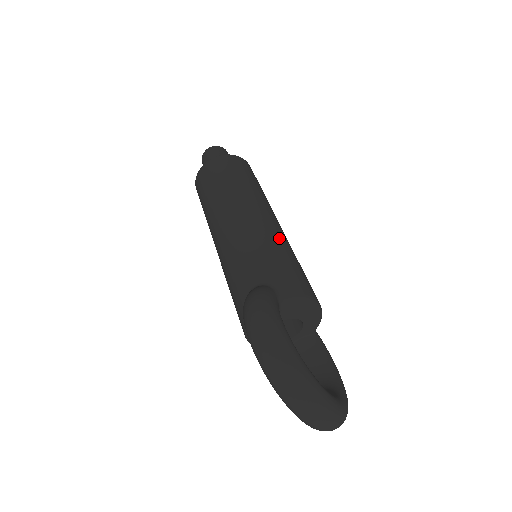
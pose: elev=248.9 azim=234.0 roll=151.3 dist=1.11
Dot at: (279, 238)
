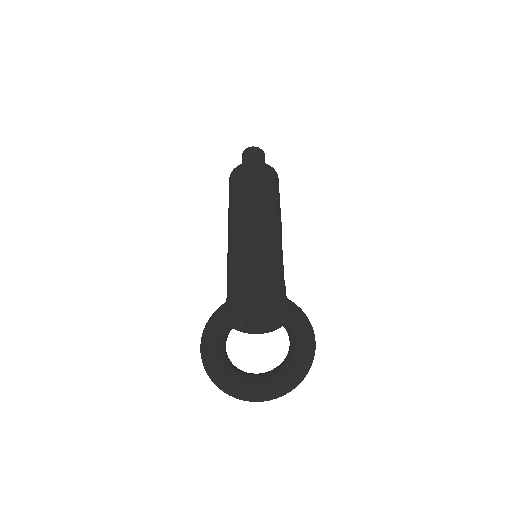
Dot at: (241, 250)
